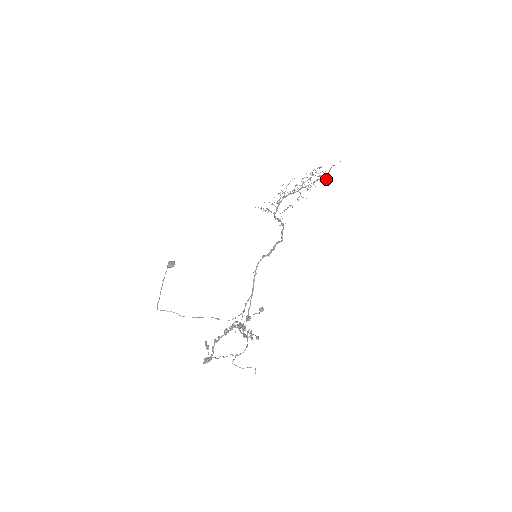
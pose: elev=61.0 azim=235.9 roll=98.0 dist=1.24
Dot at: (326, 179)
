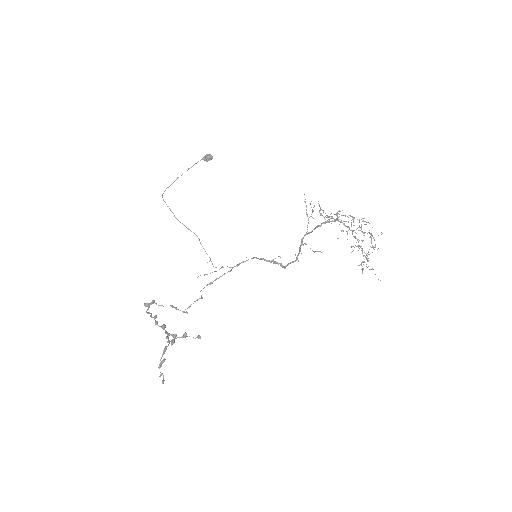
Dot at: (363, 268)
